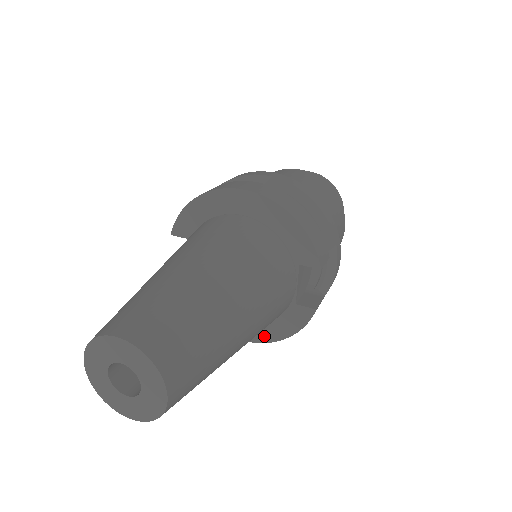
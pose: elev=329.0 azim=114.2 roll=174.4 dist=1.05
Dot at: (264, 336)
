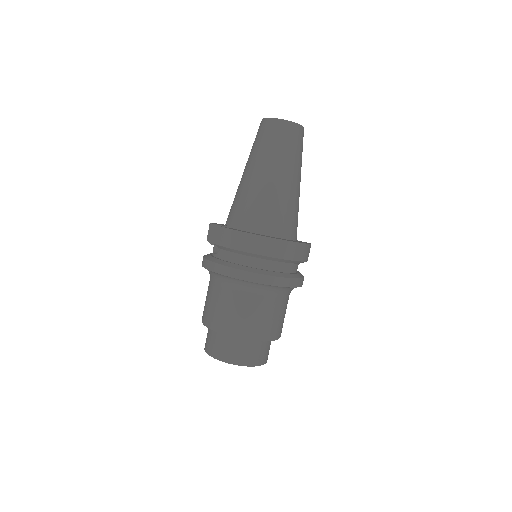
Dot at: occluded
